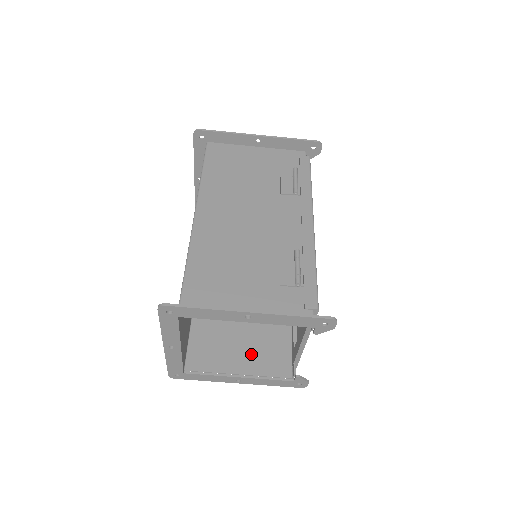
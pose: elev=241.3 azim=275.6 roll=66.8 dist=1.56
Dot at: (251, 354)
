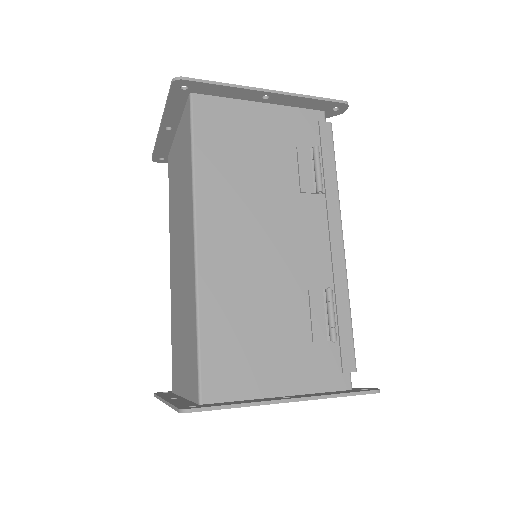
Dot at: occluded
